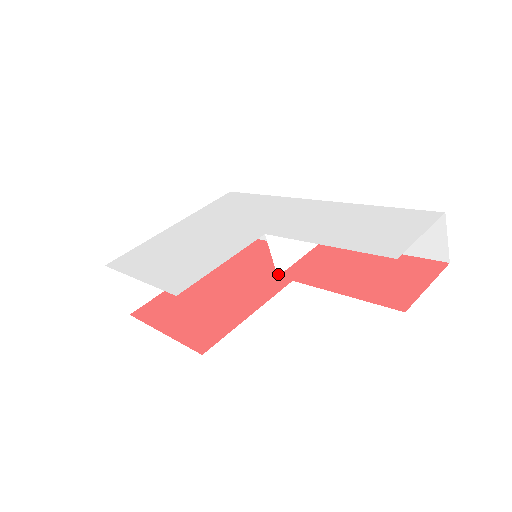
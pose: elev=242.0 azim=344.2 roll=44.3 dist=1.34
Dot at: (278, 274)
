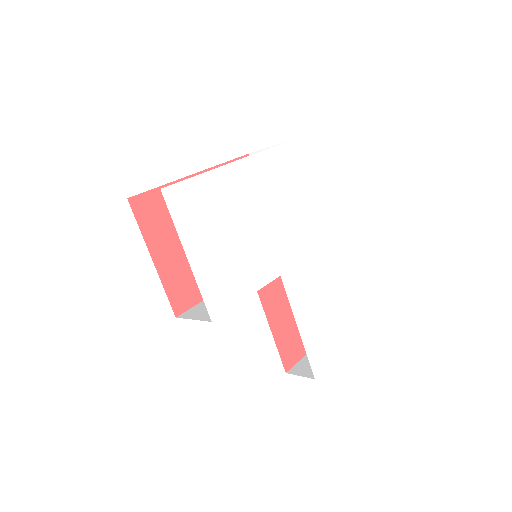
Dot at: occluded
